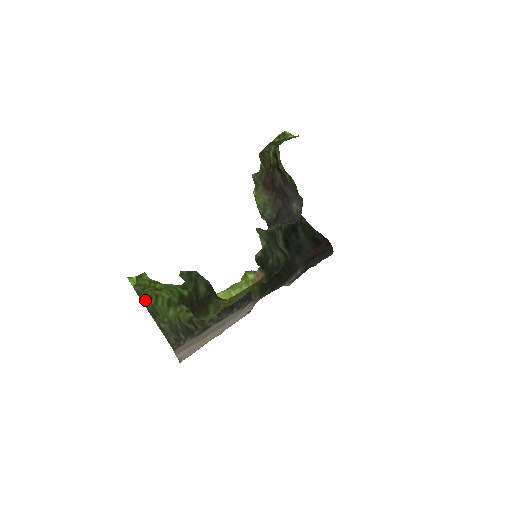
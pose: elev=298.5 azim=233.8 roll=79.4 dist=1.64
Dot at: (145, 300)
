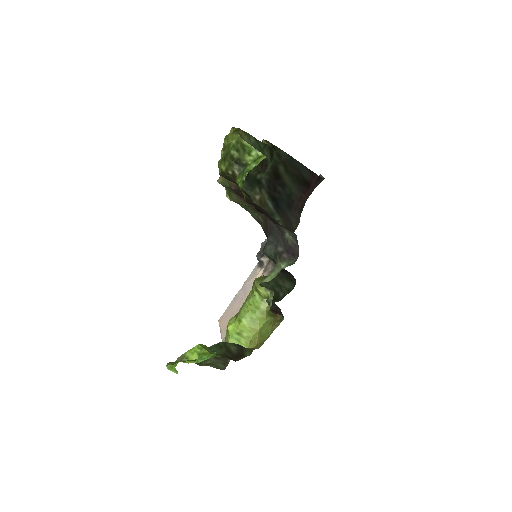
Dot at: occluded
